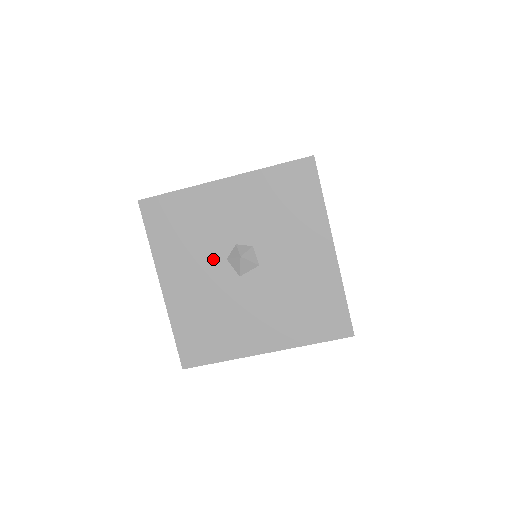
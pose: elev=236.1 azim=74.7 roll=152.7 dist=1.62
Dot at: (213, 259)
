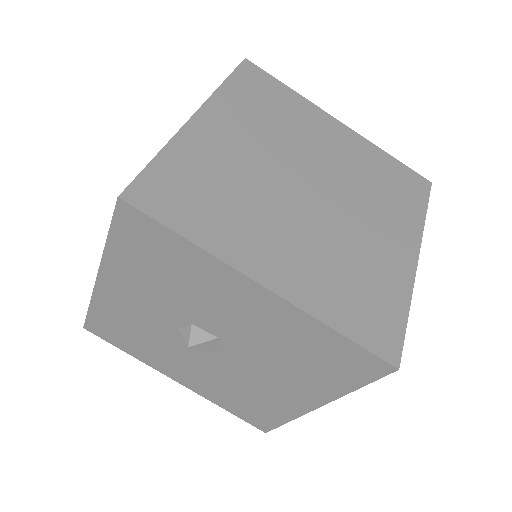
Dot at: (180, 348)
